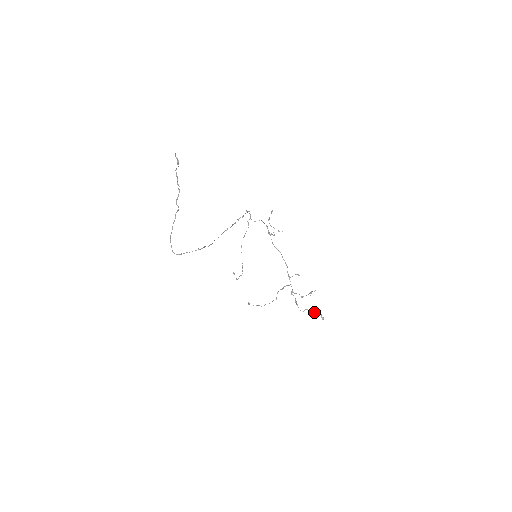
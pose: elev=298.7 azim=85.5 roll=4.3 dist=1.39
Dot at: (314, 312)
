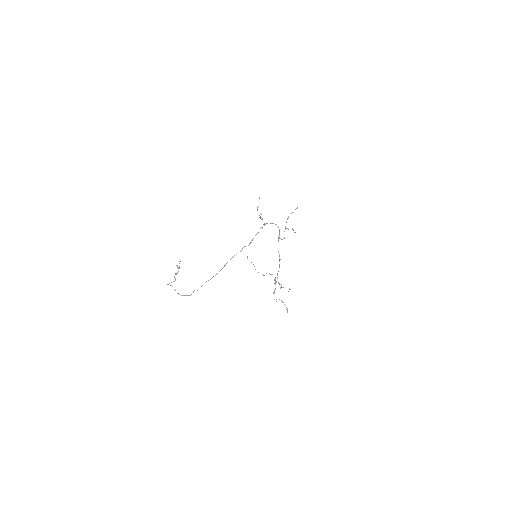
Dot at: occluded
